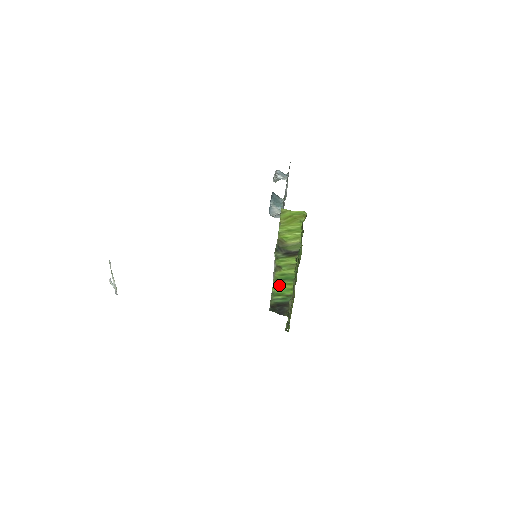
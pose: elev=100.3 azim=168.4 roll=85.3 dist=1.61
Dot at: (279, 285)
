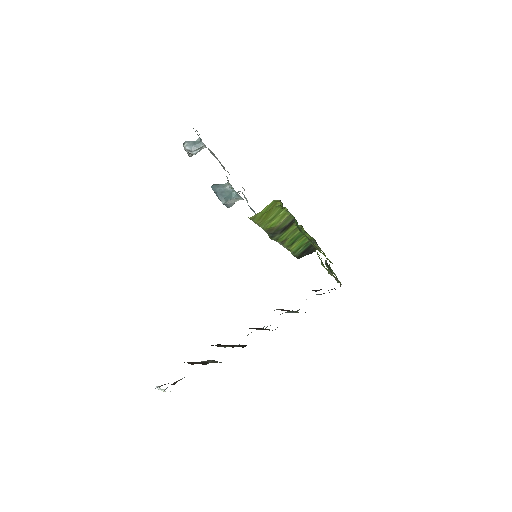
Dot at: (294, 246)
